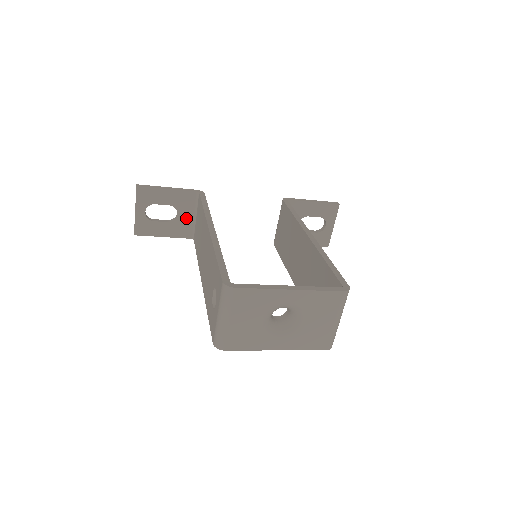
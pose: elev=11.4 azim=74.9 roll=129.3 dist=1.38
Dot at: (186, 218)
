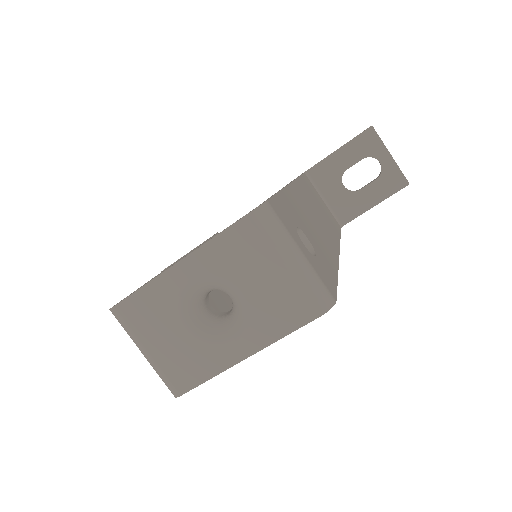
Dot at: occluded
